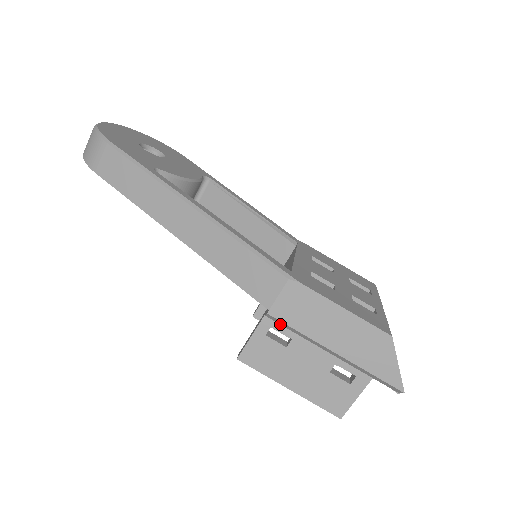
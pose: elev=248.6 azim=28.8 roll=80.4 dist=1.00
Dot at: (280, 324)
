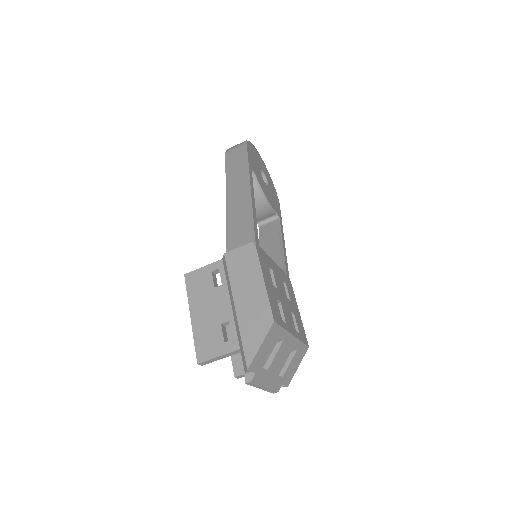
Dot at: (225, 270)
